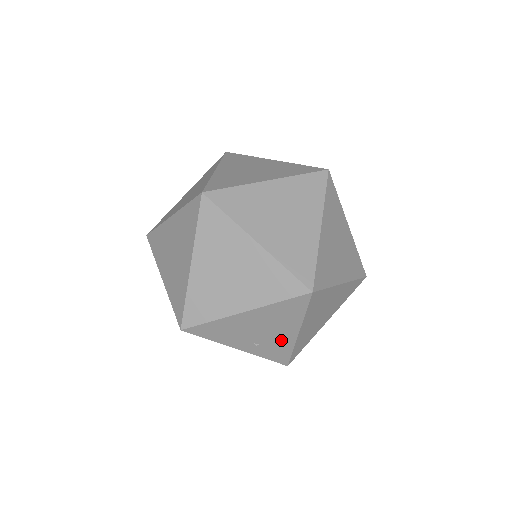
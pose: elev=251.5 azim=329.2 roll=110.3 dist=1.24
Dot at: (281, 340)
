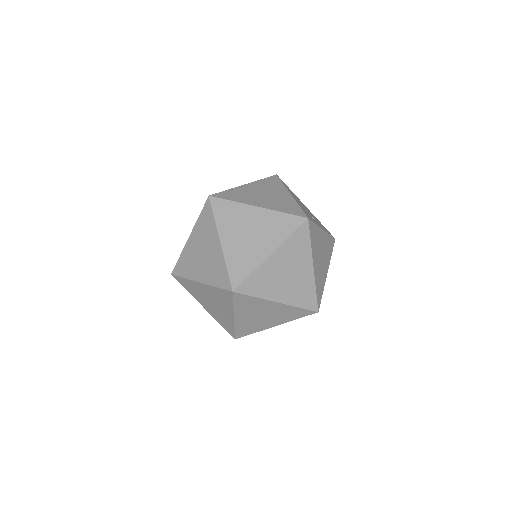
Dot at: occluded
